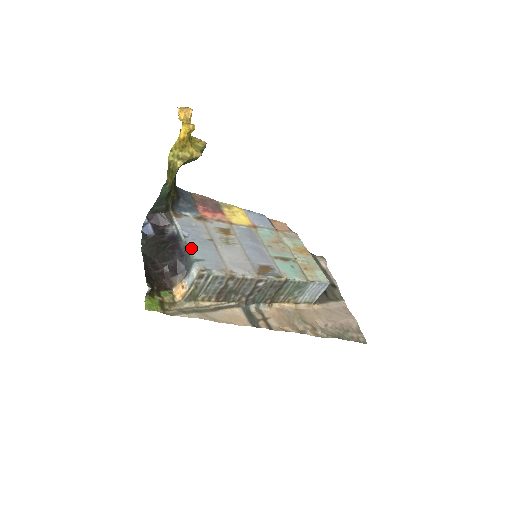
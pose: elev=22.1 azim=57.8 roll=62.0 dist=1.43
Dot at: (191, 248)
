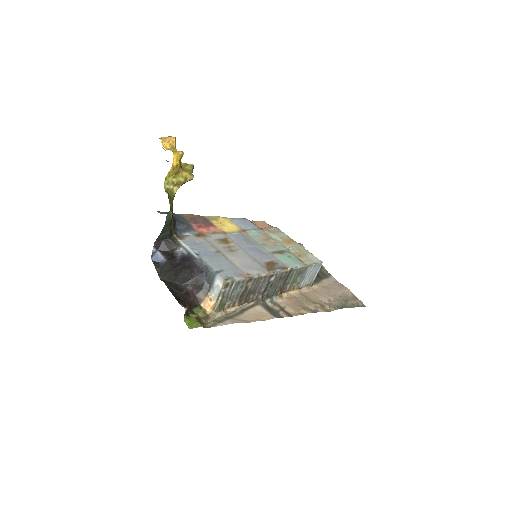
Dot at: (207, 263)
